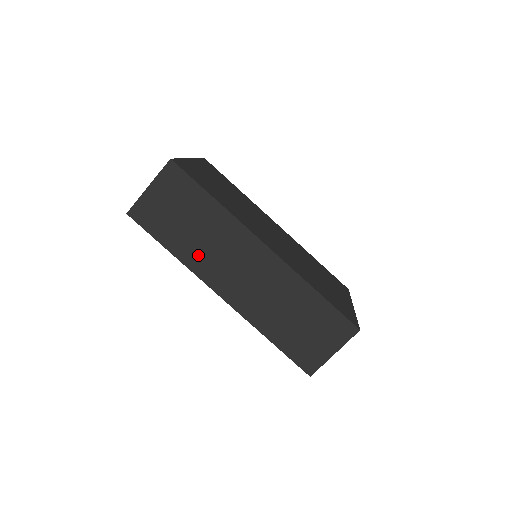
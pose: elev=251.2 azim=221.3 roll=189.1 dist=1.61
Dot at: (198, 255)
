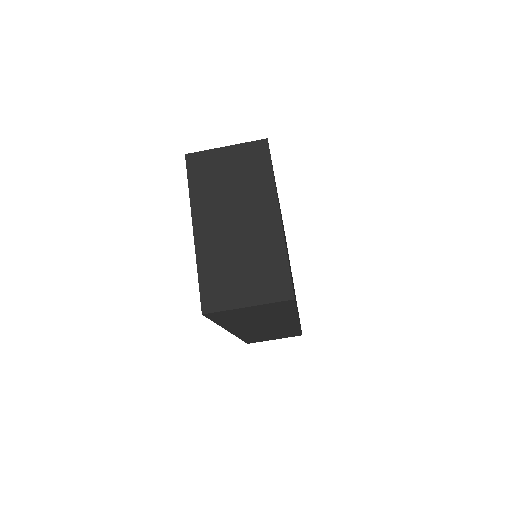
Dot at: (241, 325)
